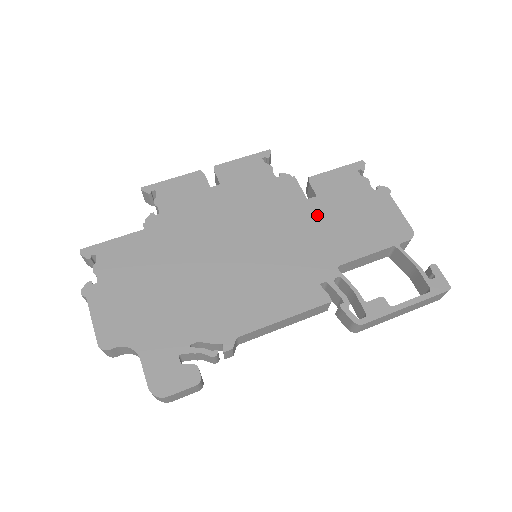
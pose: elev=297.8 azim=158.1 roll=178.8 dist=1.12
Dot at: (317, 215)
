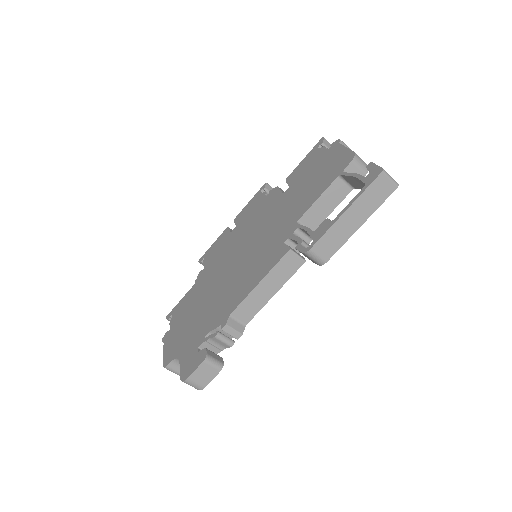
Dot at: (288, 199)
